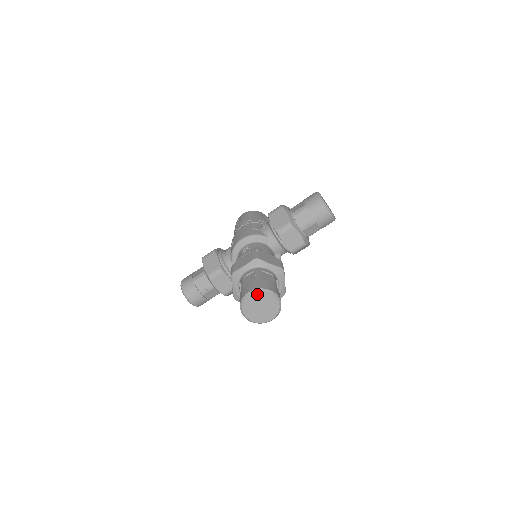
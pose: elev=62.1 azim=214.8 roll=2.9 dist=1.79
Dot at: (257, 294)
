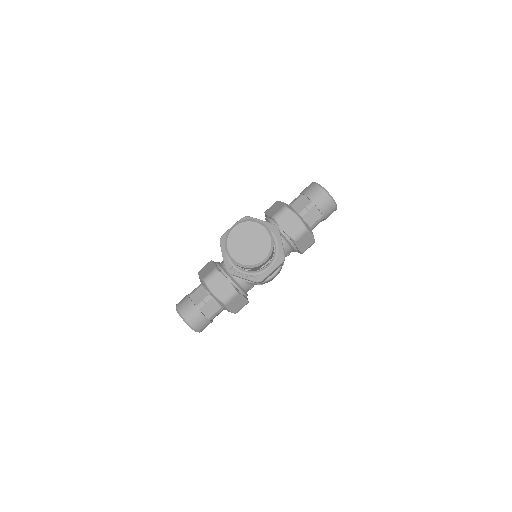
Dot at: (242, 226)
